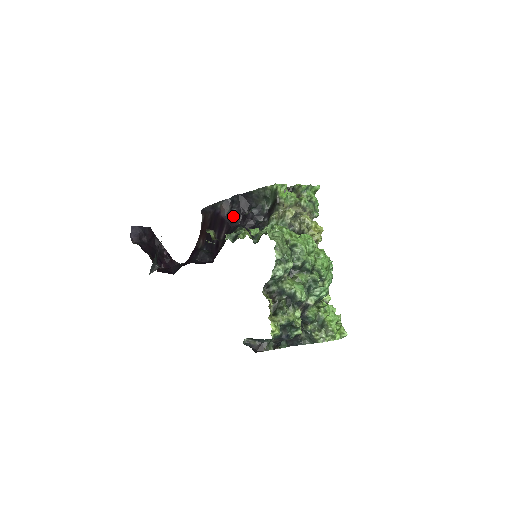
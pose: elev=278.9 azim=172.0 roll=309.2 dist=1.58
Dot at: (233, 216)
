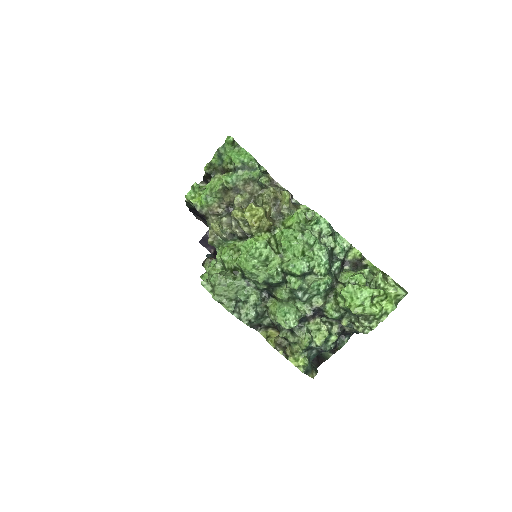
Dot at: occluded
